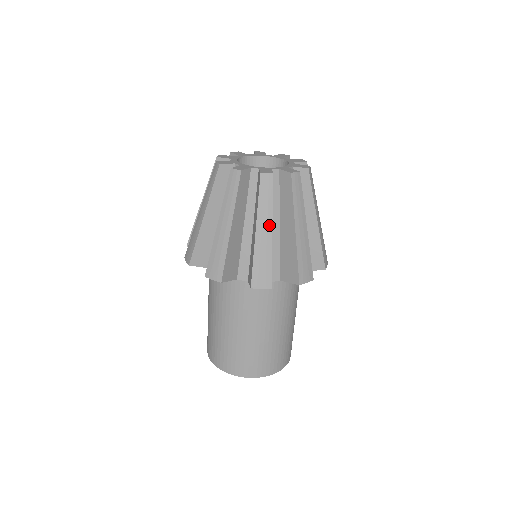
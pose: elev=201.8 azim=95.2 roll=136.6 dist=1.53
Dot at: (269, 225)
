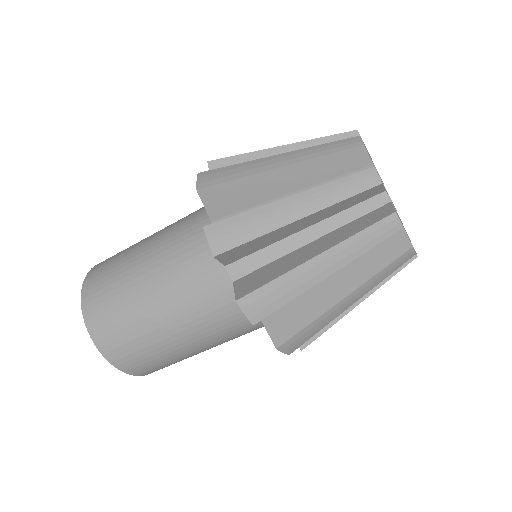
Dot at: (357, 299)
